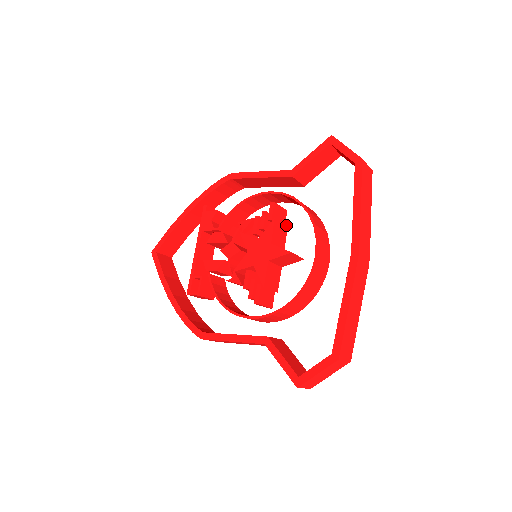
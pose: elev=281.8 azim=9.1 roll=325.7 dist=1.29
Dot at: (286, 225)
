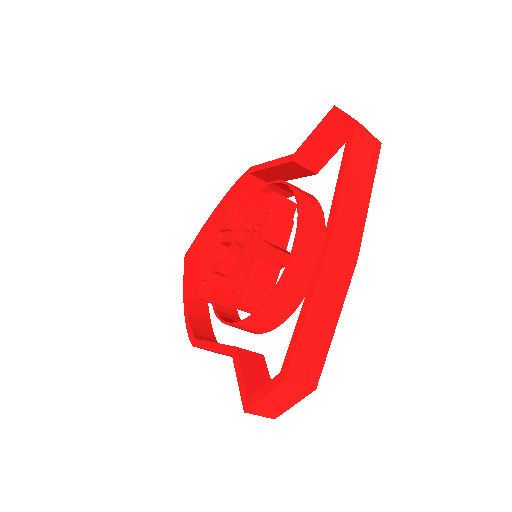
Dot at: (291, 220)
